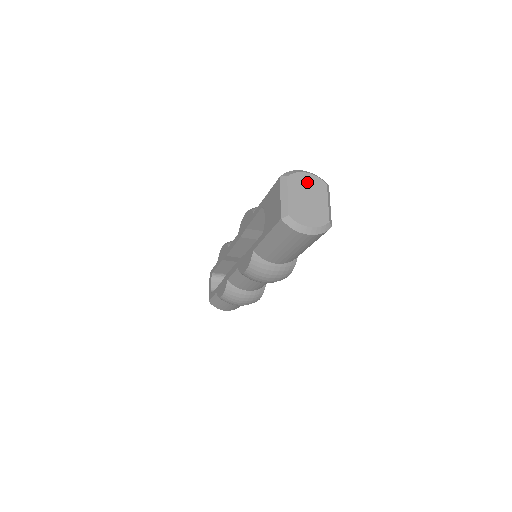
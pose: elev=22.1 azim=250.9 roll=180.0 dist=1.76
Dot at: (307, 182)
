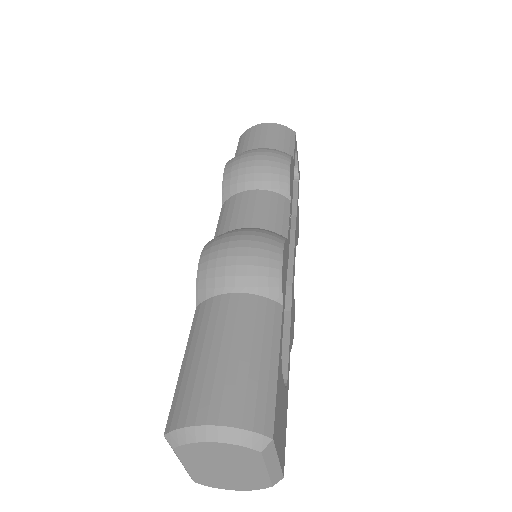
Dot at: (216, 452)
